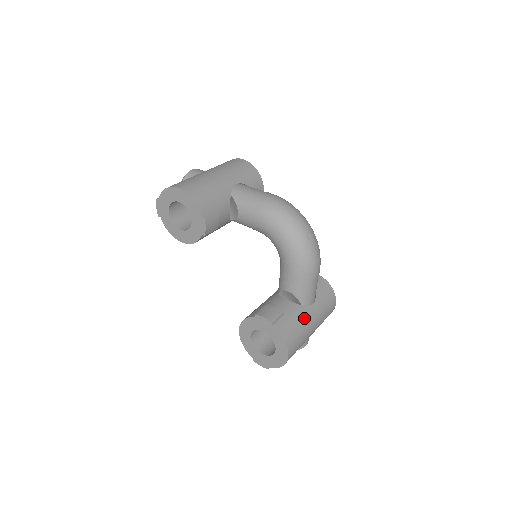
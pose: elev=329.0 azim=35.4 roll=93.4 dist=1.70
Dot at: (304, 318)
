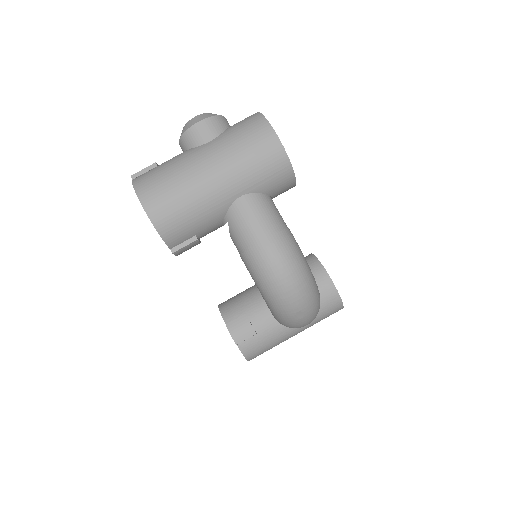
Dot at: (282, 336)
